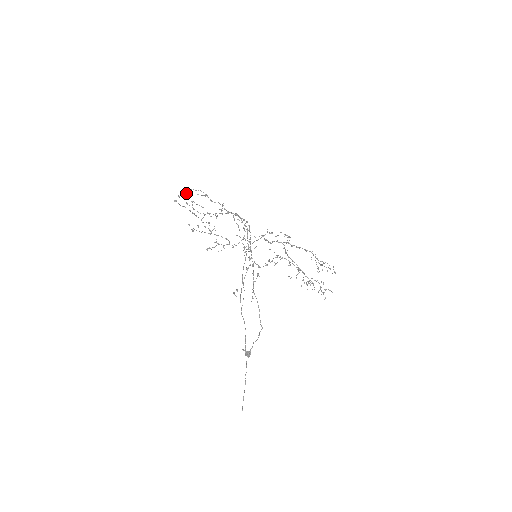
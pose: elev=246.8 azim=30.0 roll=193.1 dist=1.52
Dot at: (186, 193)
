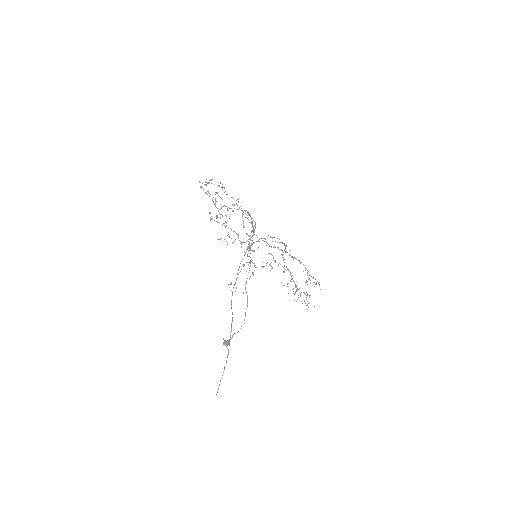
Dot at: occluded
